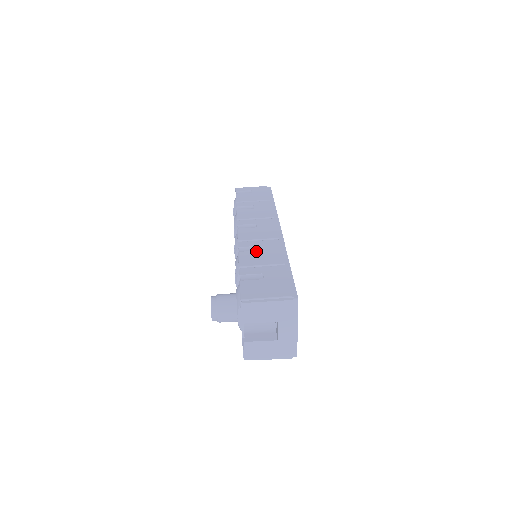
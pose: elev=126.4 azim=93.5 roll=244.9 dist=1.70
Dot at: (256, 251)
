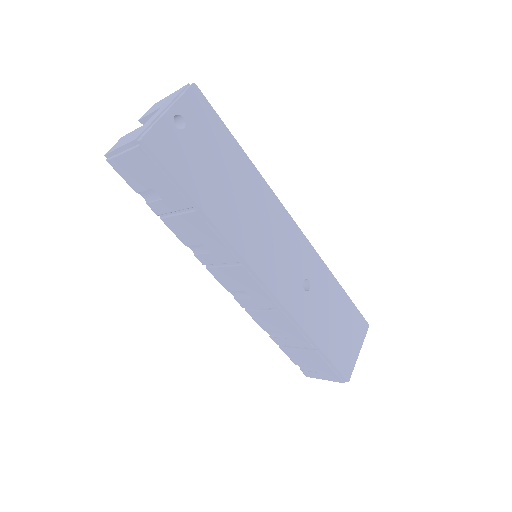
Dot at: occluded
